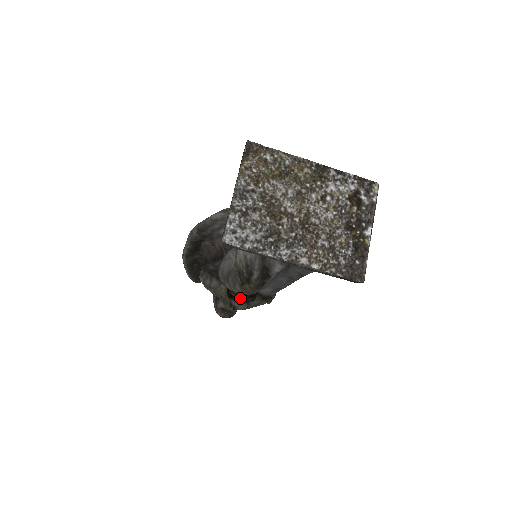
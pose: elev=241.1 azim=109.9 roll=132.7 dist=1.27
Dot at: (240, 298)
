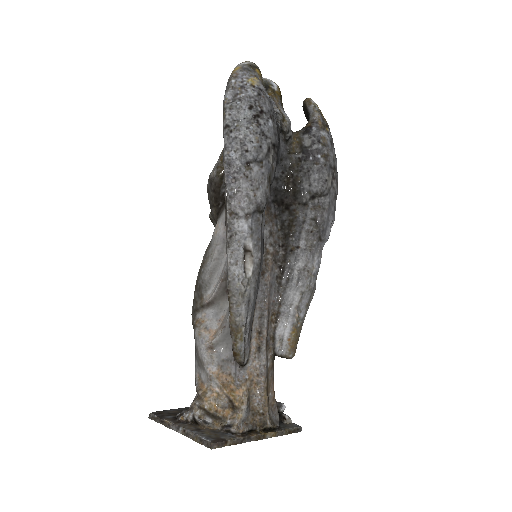
Dot at: occluded
